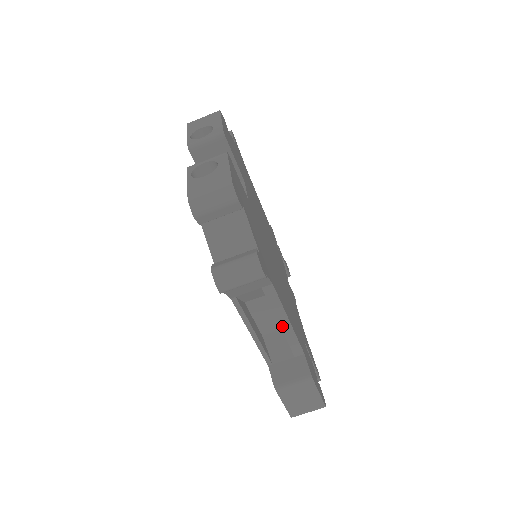
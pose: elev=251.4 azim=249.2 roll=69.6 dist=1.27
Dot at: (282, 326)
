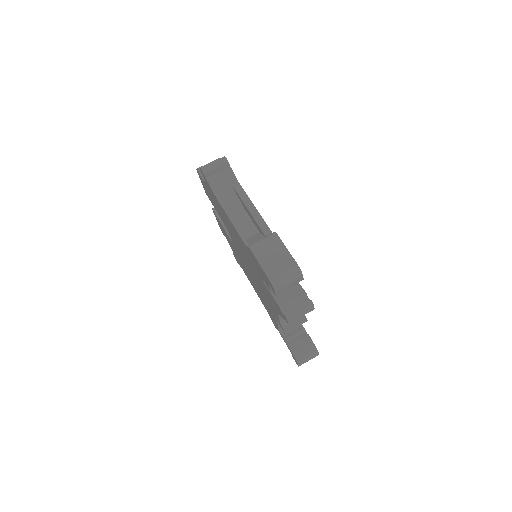
Dot at: (251, 211)
